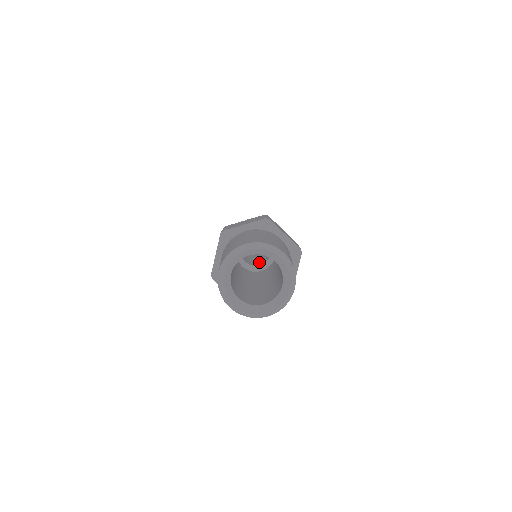
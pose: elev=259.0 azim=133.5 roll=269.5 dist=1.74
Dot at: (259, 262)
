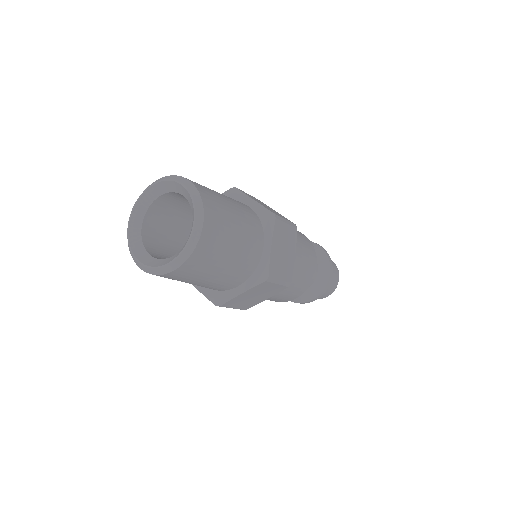
Dot at: occluded
